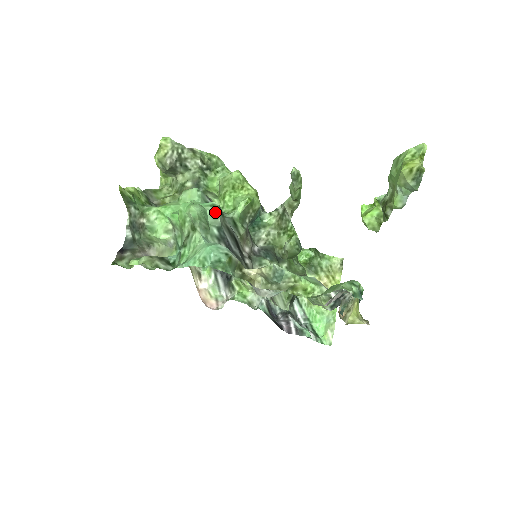
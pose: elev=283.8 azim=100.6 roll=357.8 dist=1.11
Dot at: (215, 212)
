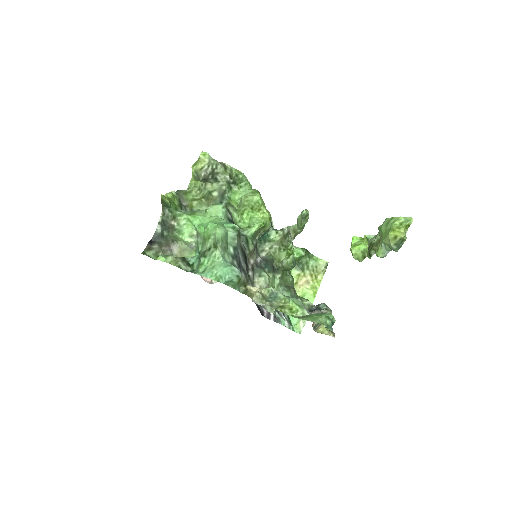
Dot at: (235, 234)
